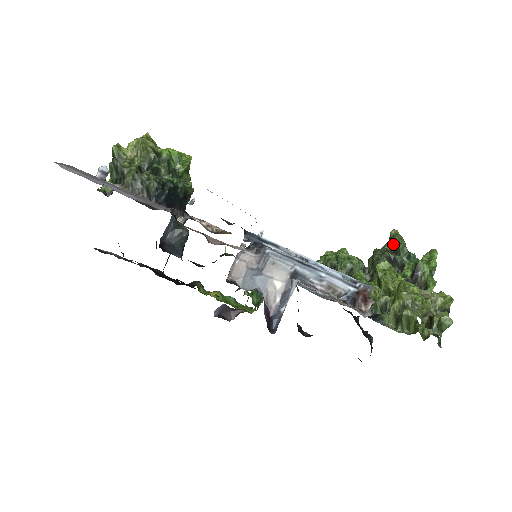
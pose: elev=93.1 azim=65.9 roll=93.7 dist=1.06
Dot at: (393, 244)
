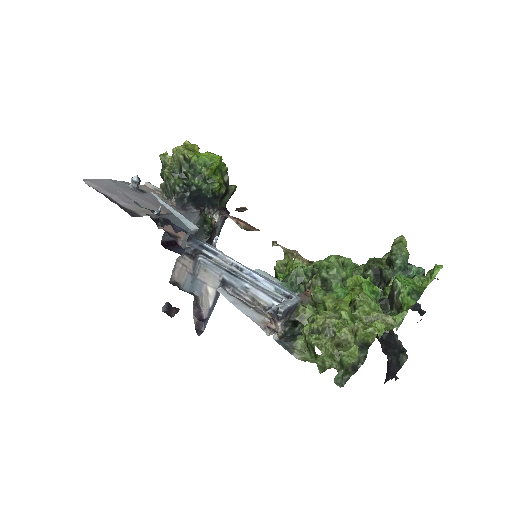
Dot at: (390, 254)
